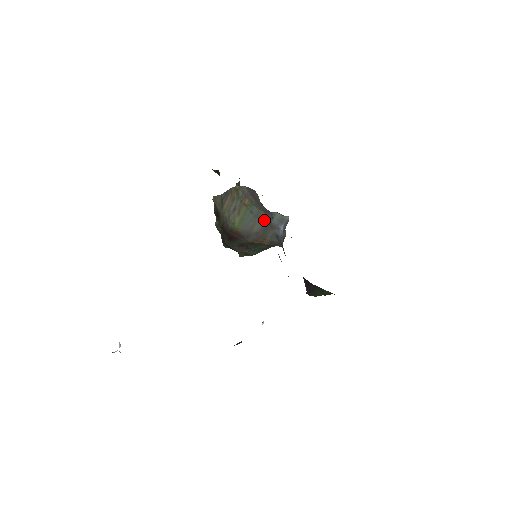
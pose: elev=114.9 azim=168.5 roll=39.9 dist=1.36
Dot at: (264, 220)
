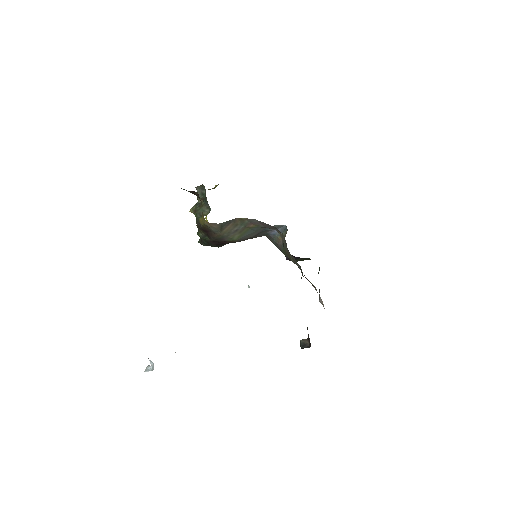
Dot at: (261, 230)
